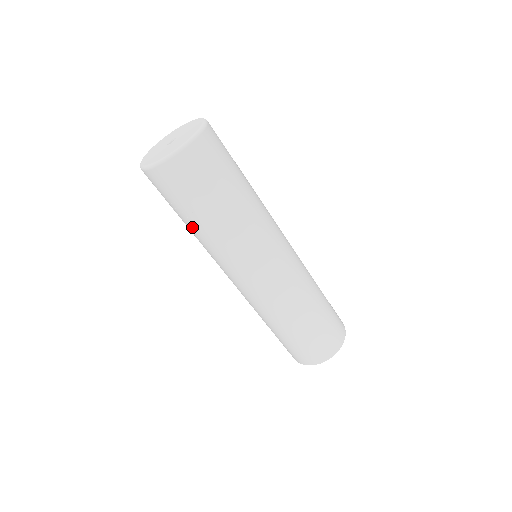
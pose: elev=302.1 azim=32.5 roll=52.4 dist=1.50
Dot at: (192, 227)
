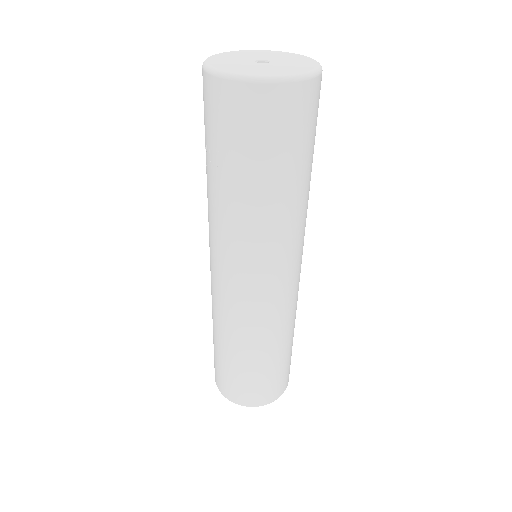
Dot at: (209, 175)
